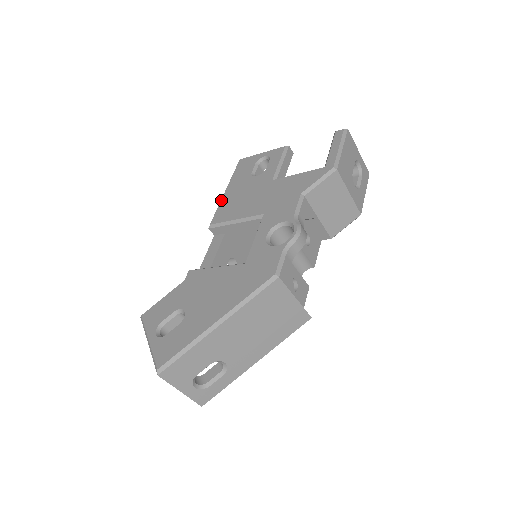
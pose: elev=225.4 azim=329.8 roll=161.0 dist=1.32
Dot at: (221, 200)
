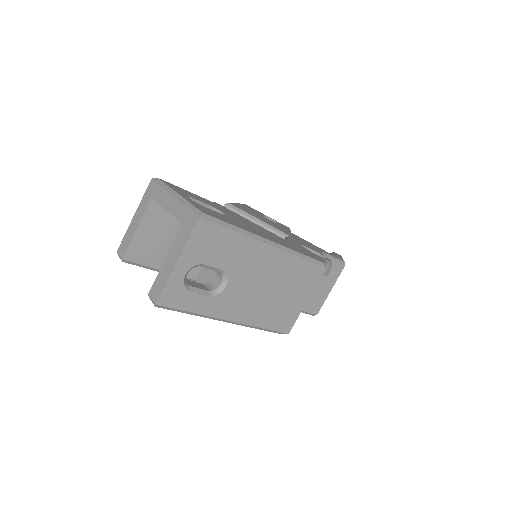
Dot at: occluded
